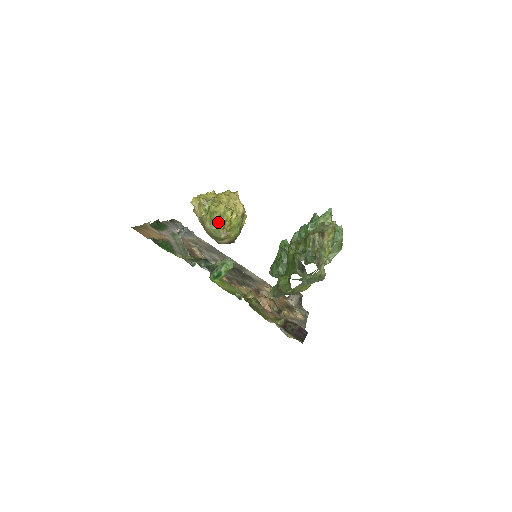
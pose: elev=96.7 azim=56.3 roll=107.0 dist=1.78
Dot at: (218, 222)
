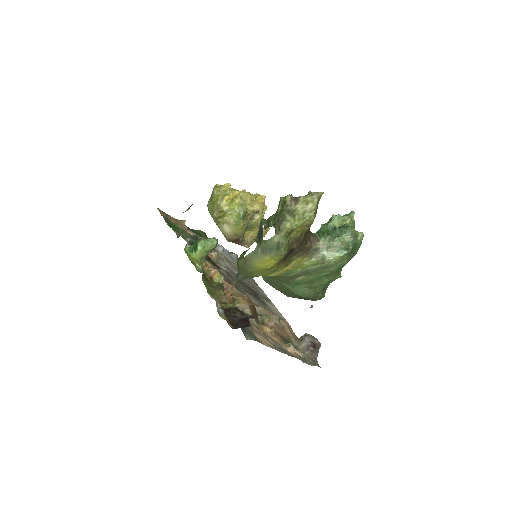
Dot at: (216, 199)
